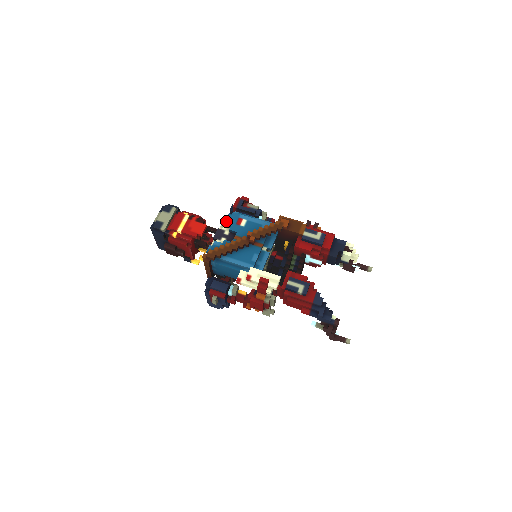
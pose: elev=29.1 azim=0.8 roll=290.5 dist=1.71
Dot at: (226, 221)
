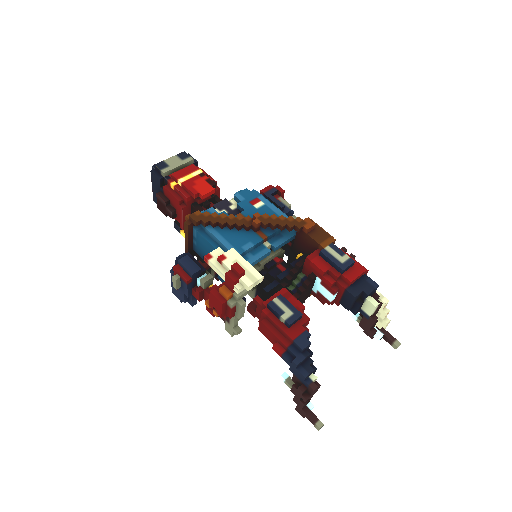
Dot at: (239, 194)
